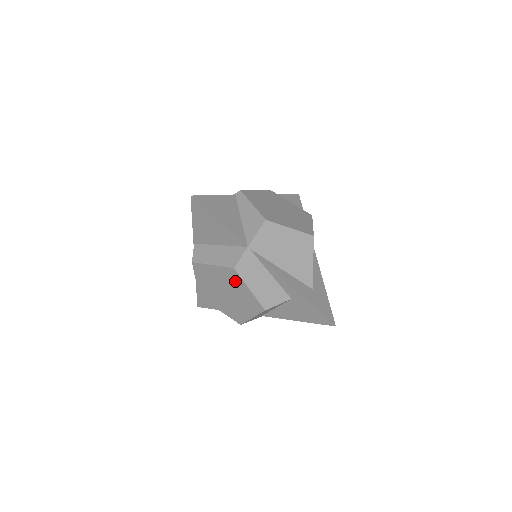
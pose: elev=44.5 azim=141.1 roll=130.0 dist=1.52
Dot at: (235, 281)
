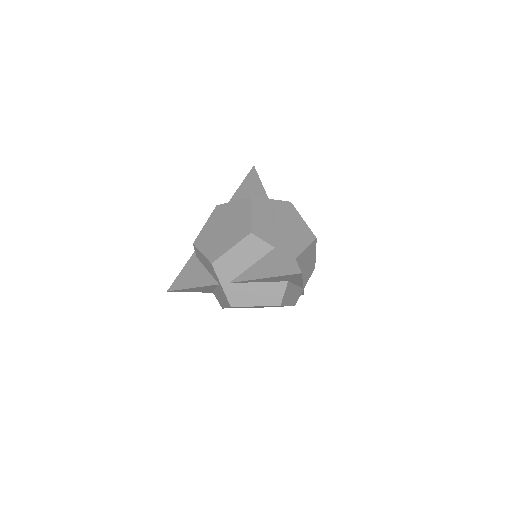
Dot at: (243, 210)
